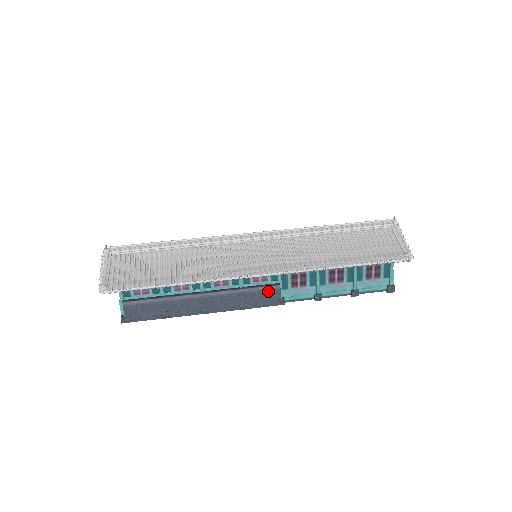
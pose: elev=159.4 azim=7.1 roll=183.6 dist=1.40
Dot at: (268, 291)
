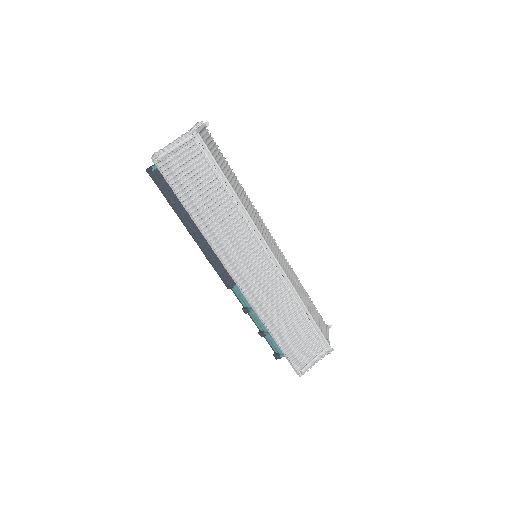
Dot at: occluded
